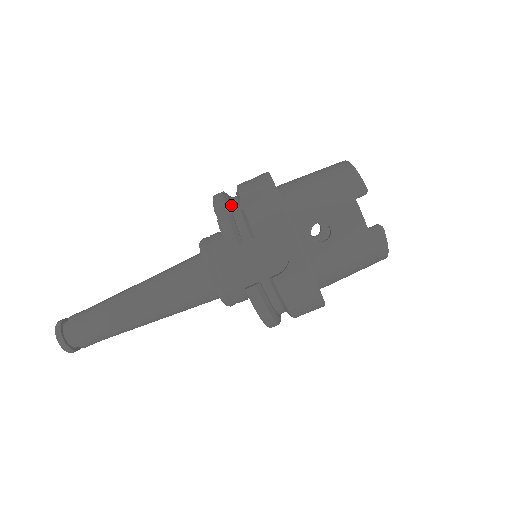
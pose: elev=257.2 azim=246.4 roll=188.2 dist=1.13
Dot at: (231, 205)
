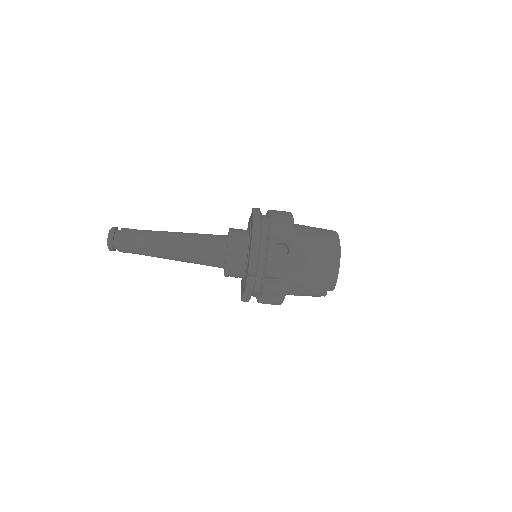
Dot at: (259, 266)
